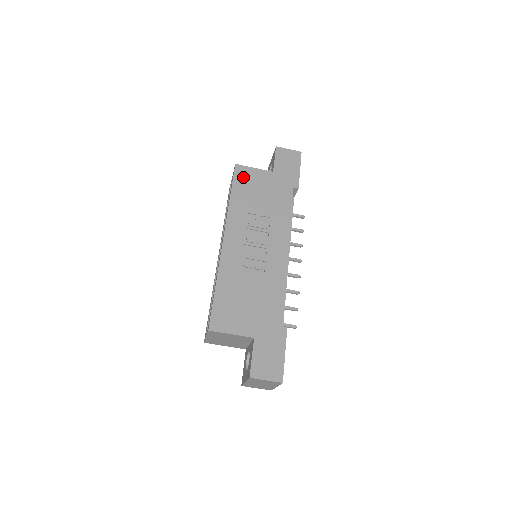
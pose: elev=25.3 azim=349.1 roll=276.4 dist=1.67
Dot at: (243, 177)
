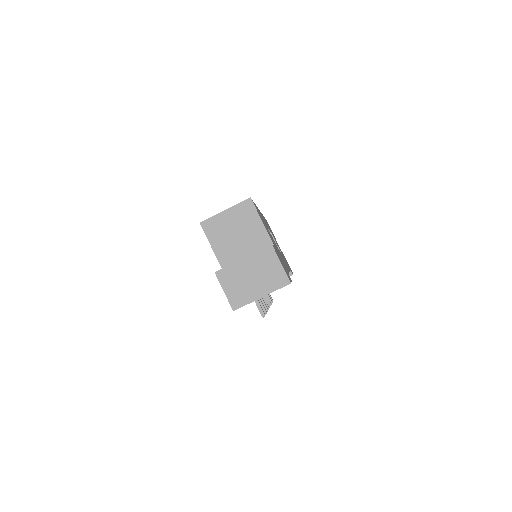
Dot at: occluded
